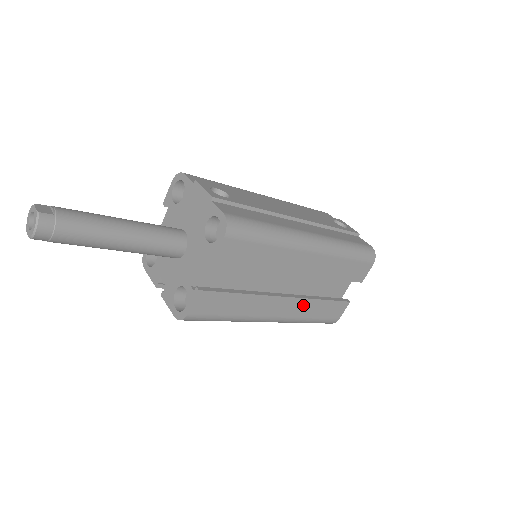
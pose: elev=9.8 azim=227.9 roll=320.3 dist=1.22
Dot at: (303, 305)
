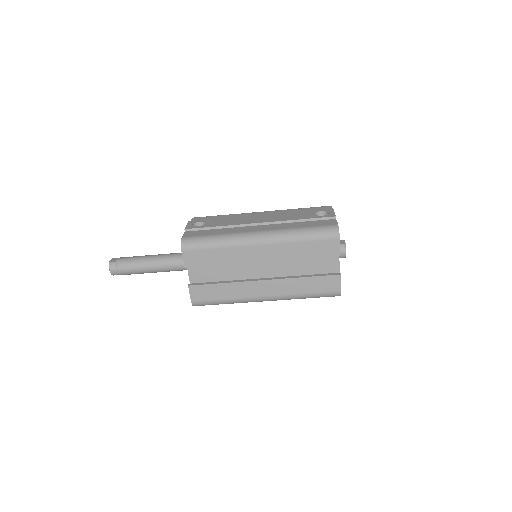
Dot at: (286, 284)
